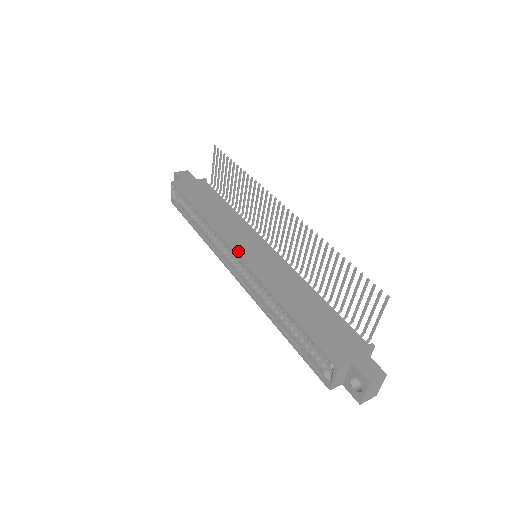
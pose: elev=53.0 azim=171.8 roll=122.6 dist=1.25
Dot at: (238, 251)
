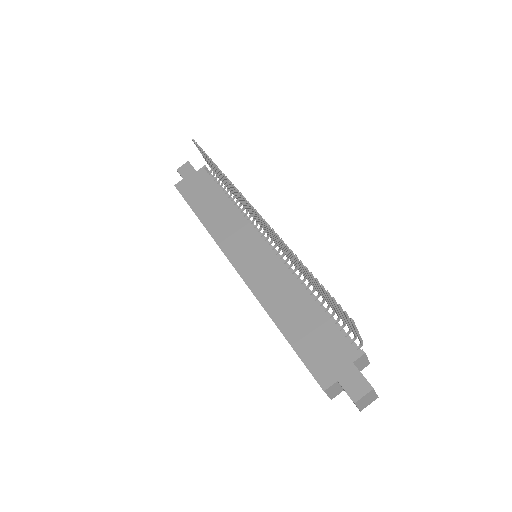
Dot at: (234, 261)
